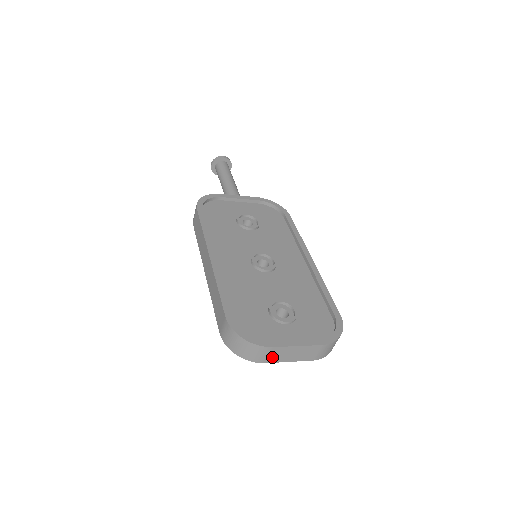
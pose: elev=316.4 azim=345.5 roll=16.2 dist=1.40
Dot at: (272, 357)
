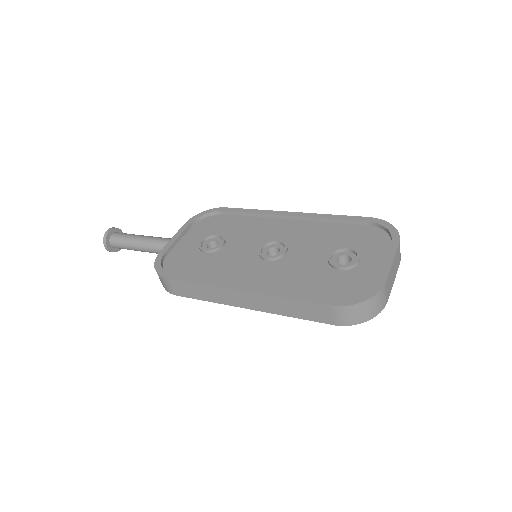
Dot at: (388, 291)
